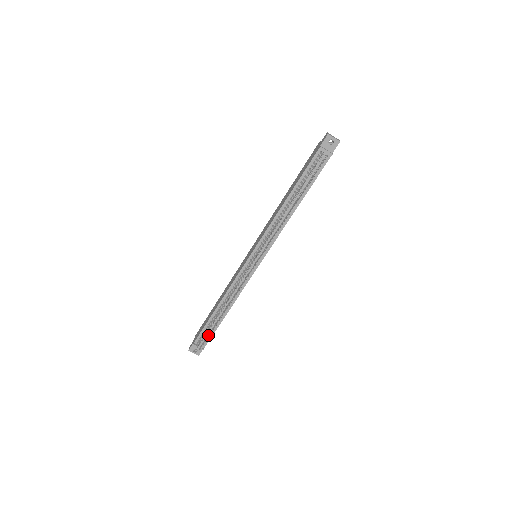
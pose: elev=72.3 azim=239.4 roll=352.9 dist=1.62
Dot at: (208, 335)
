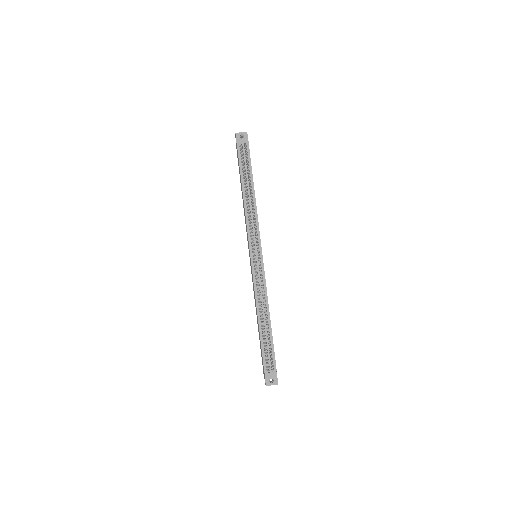
Dot at: (269, 350)
